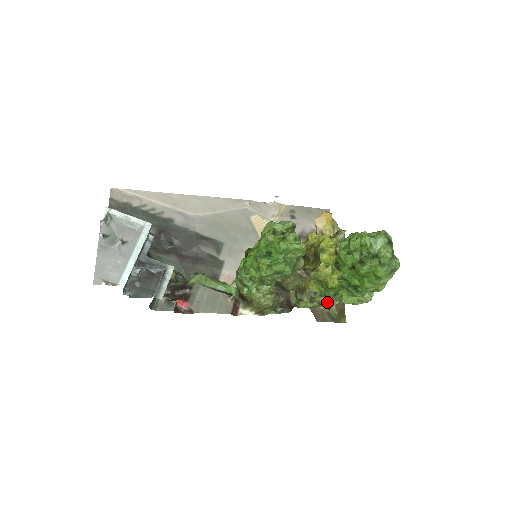
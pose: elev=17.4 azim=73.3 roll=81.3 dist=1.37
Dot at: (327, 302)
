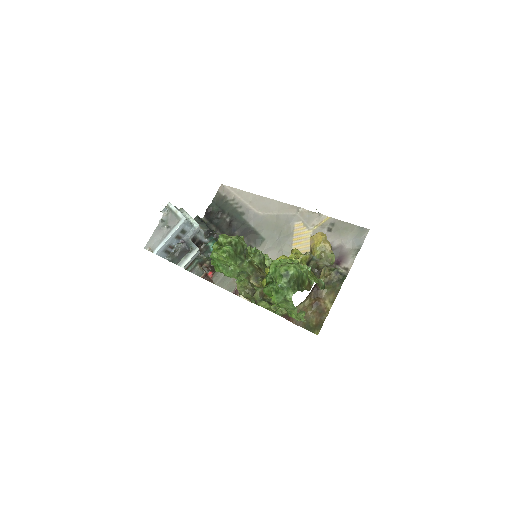
Dot at: (278, 309)
